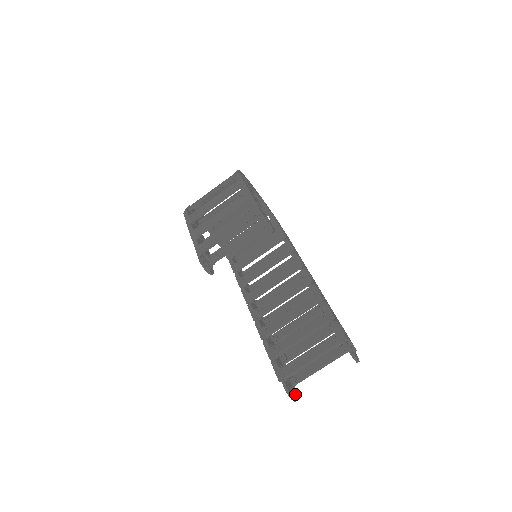
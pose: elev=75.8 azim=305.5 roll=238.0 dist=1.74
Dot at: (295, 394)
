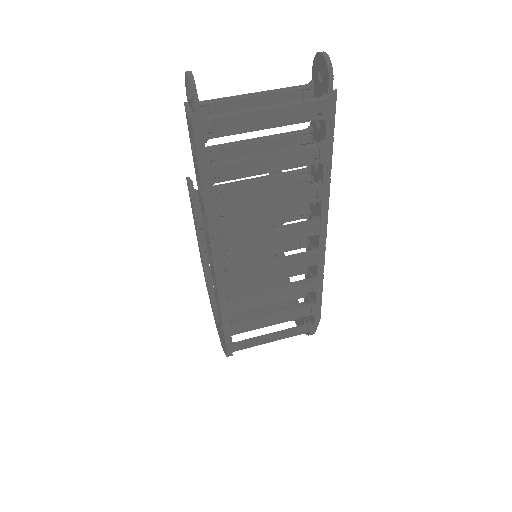
Dot at: (196, 95)
